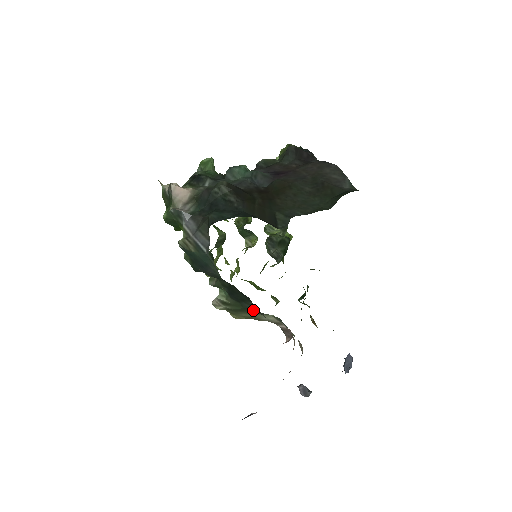
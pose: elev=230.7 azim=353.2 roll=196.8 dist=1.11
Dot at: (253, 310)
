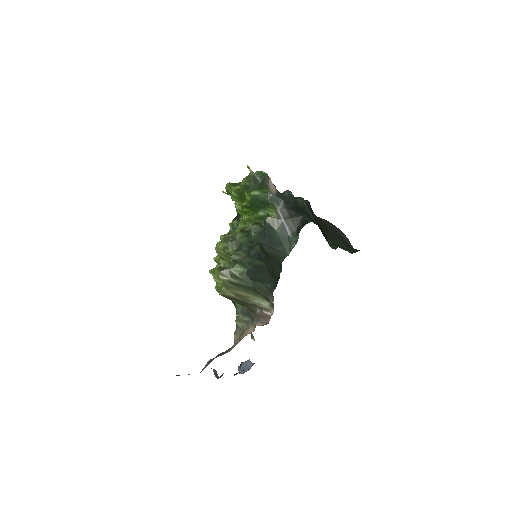
Dot at: (263, 291)
